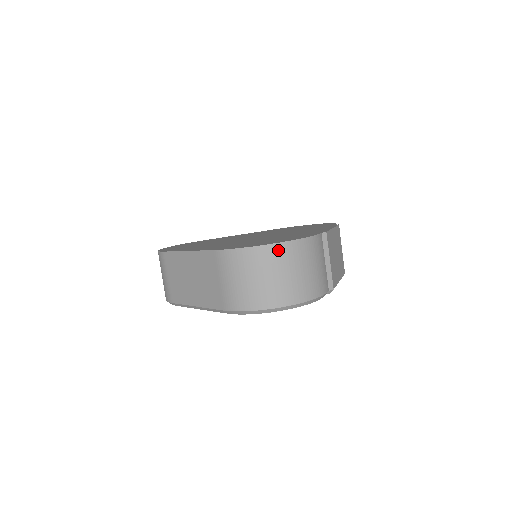
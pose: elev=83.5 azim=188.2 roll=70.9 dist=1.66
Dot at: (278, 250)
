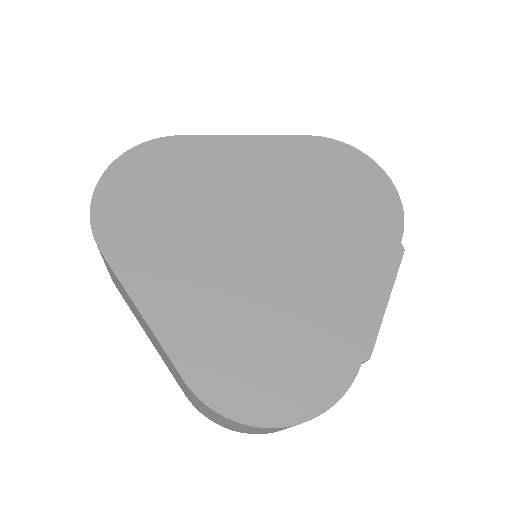
Dot at: (282, 428)
